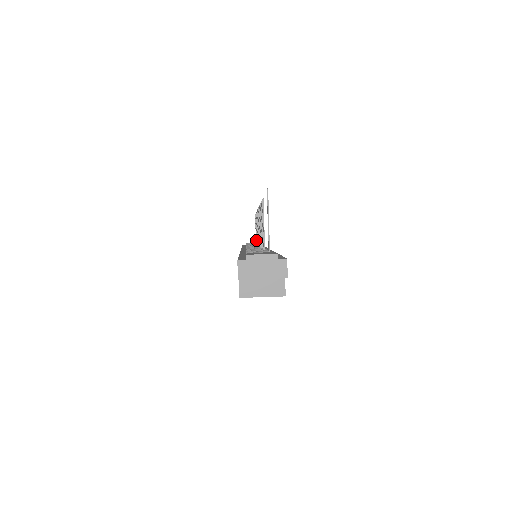
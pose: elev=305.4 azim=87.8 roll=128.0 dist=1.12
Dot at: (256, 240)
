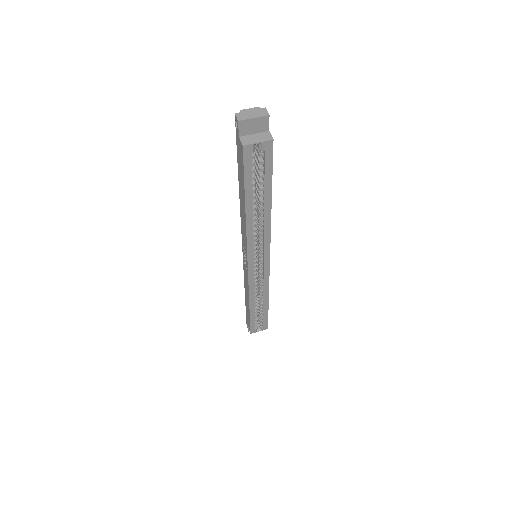
Dot at: occluded
